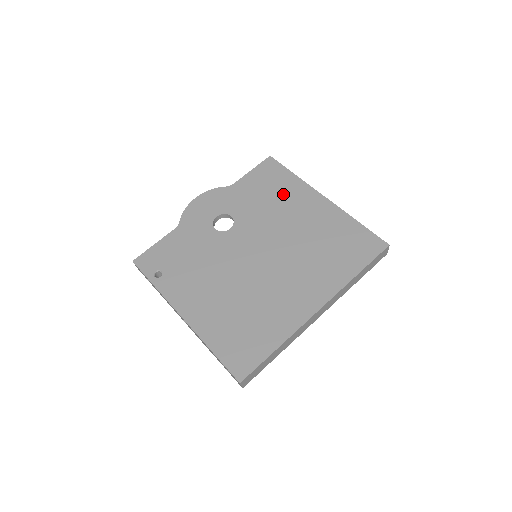
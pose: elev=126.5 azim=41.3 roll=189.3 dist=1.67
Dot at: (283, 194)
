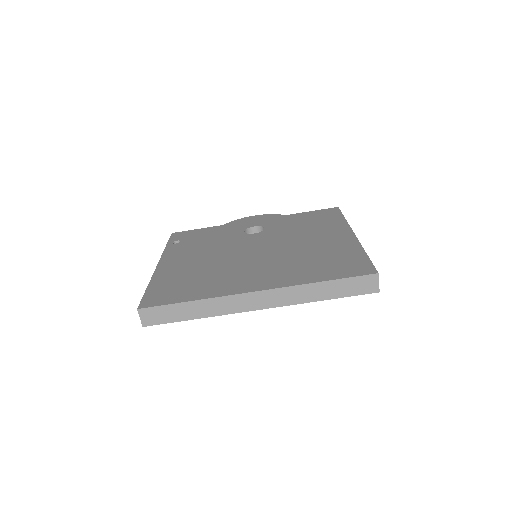
Dot at: (320, 226)
